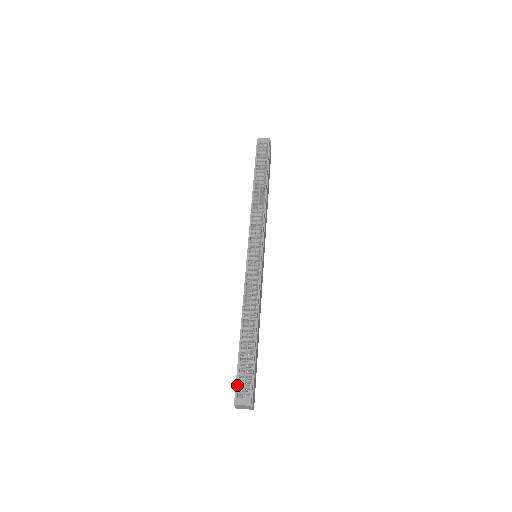
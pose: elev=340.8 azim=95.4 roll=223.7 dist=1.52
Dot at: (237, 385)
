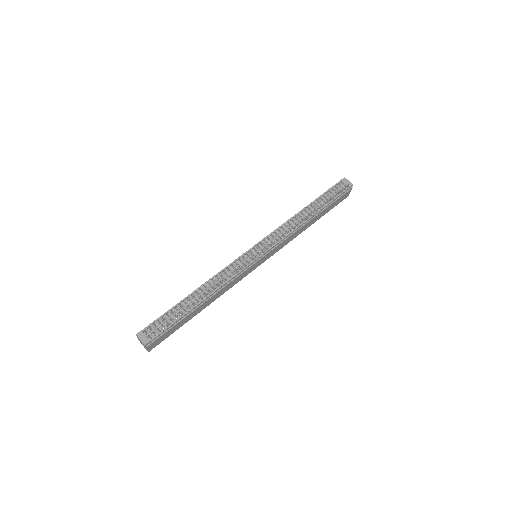
Dot at: (151, 324)
